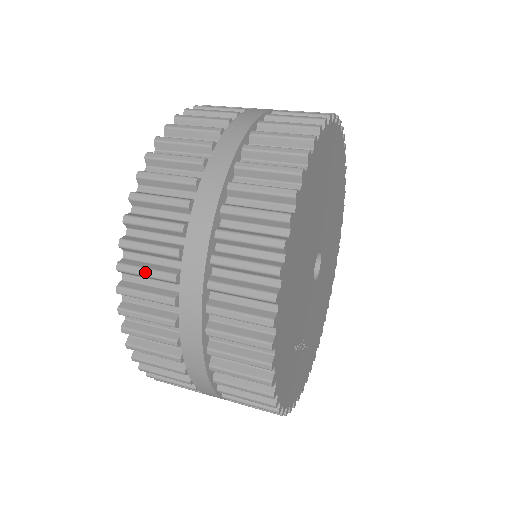
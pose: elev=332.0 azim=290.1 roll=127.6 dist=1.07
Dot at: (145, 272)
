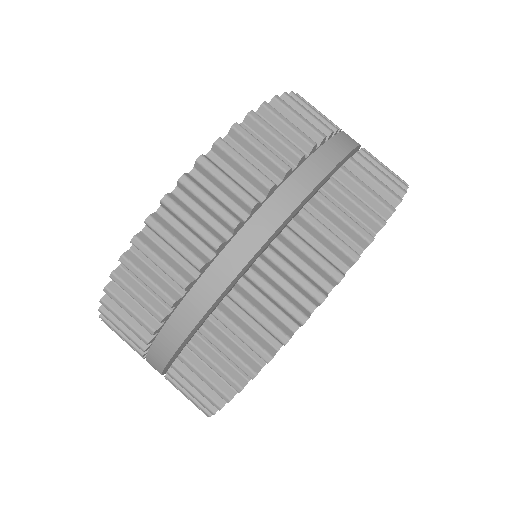
Dot at: (146, 281)
